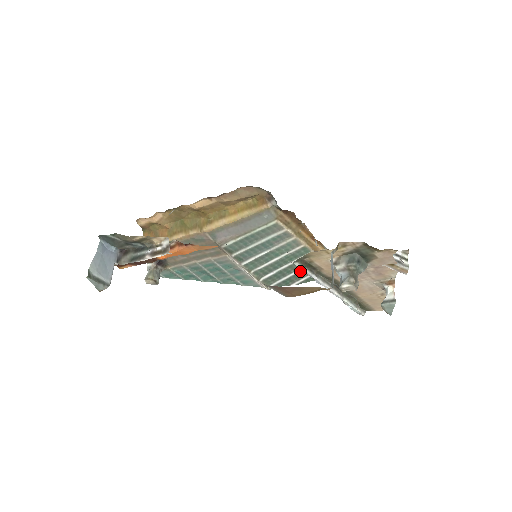
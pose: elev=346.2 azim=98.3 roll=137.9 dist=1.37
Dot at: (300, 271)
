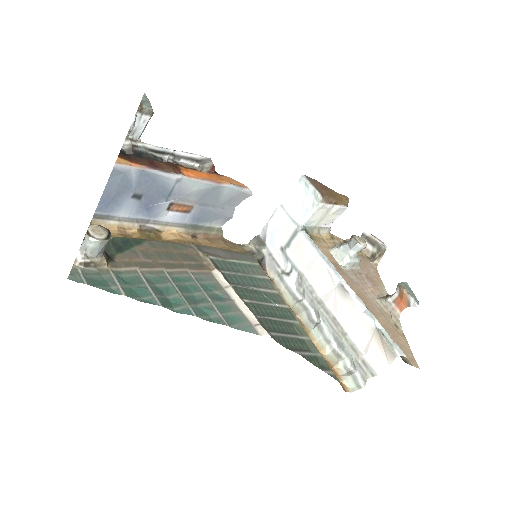
Dot at: (296, 338)
